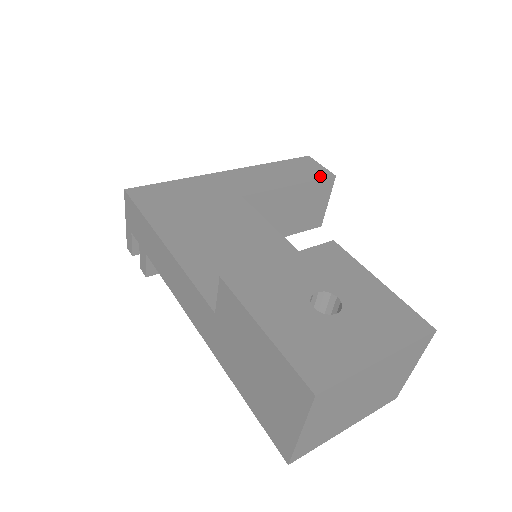
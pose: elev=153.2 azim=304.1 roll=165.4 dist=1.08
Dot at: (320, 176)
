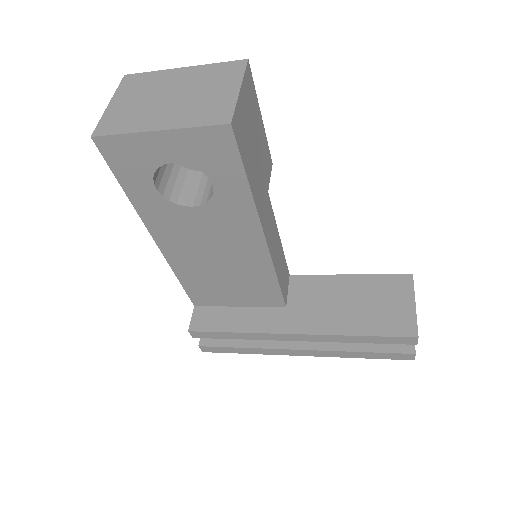
Dot at: (393, 277)
